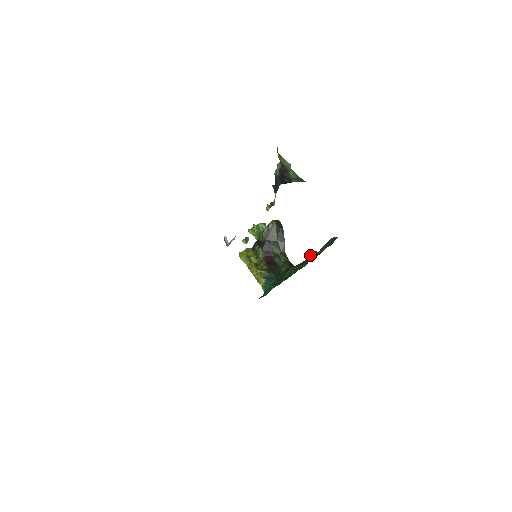
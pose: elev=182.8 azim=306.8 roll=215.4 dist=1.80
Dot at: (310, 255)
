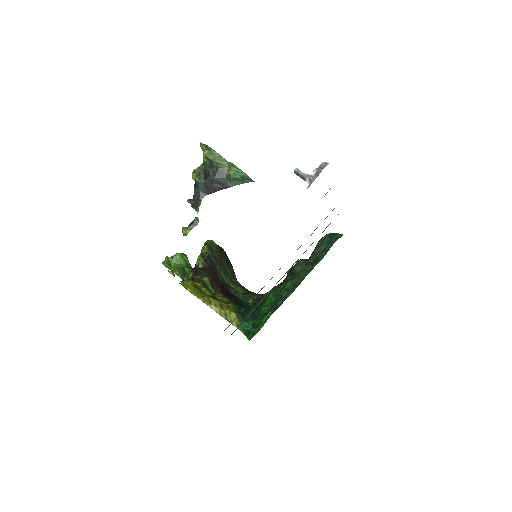
Dot at: (303, 262)
